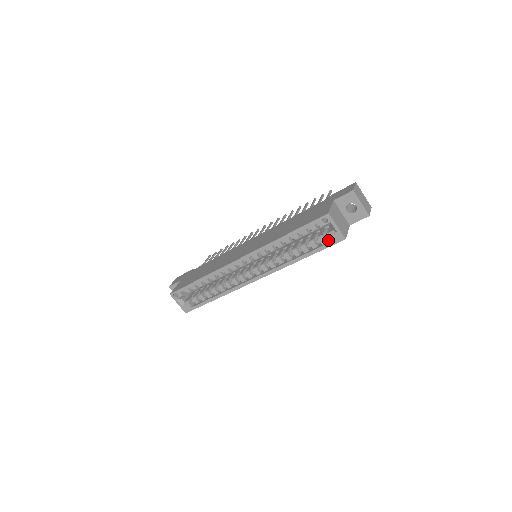
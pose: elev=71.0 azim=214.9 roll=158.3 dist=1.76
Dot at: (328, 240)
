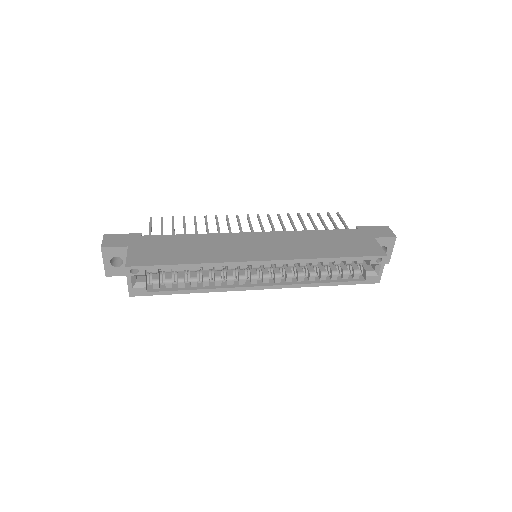
Dot at: (359, 276)
